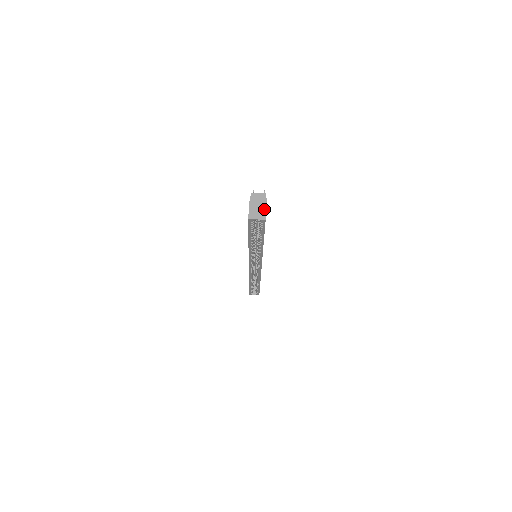
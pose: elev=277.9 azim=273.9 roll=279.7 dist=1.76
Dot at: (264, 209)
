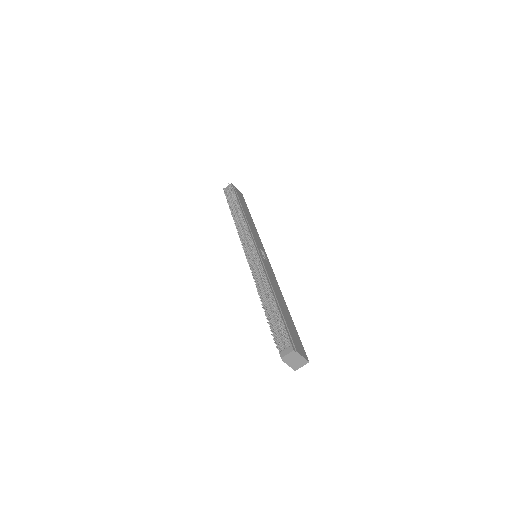
Dot at: (302, 359)
